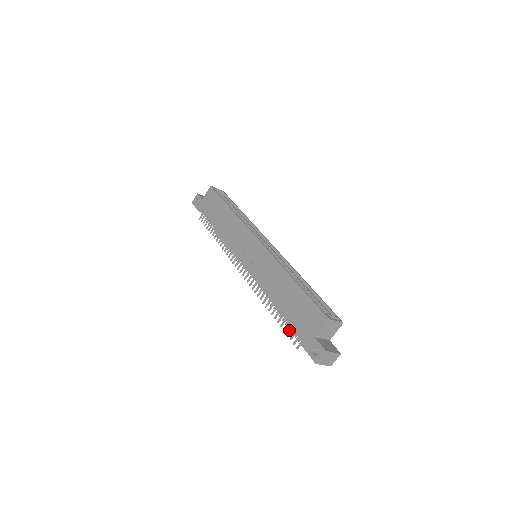
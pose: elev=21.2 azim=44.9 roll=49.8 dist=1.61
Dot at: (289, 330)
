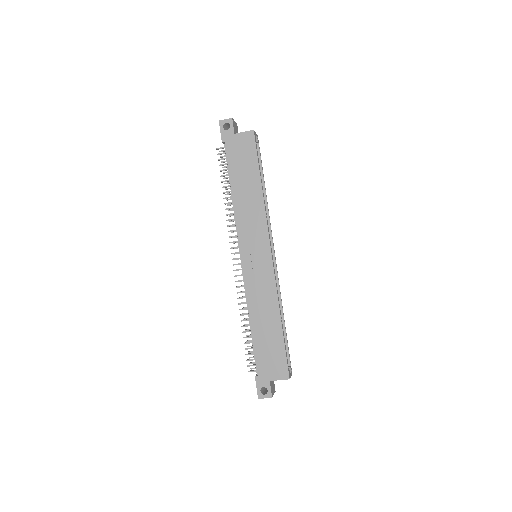
Dot at: (250, 354)
